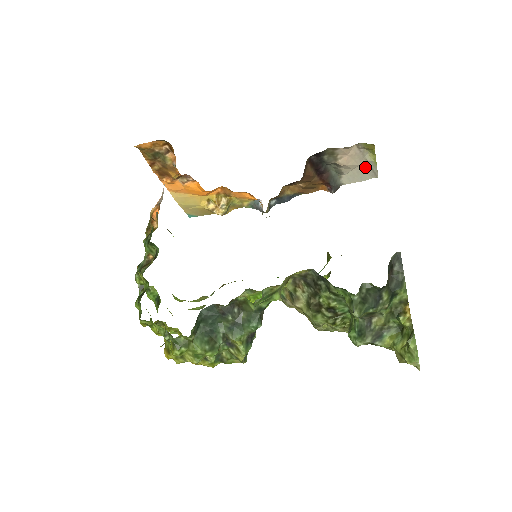
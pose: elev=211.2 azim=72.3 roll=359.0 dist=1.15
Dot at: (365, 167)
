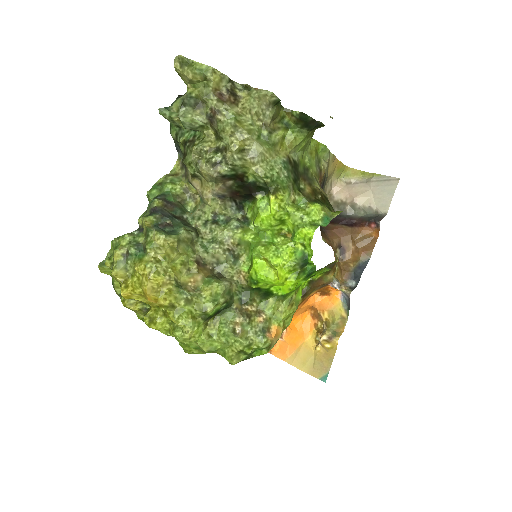
Dot at: (378, 186)
